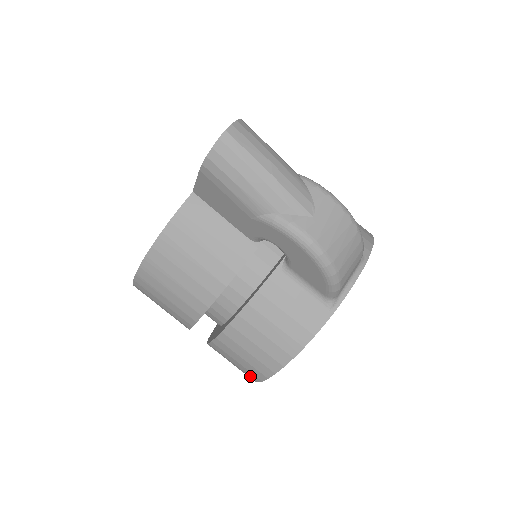
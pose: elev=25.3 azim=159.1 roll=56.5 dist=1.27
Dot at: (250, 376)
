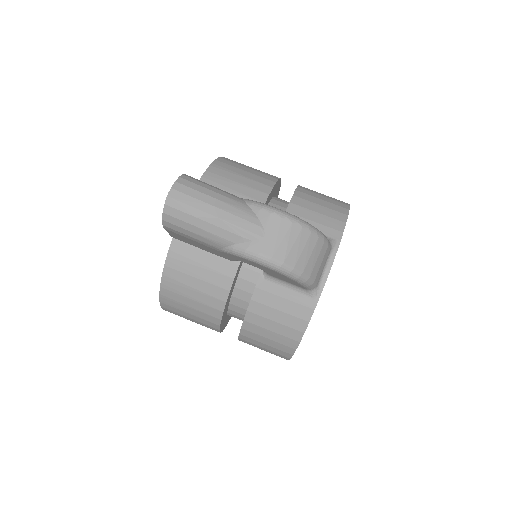
Dot at: occluded
